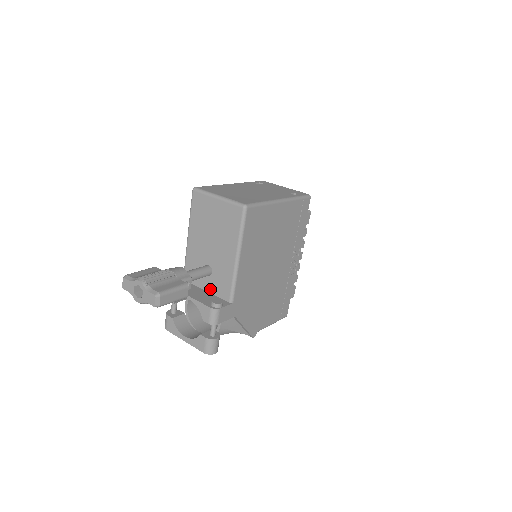
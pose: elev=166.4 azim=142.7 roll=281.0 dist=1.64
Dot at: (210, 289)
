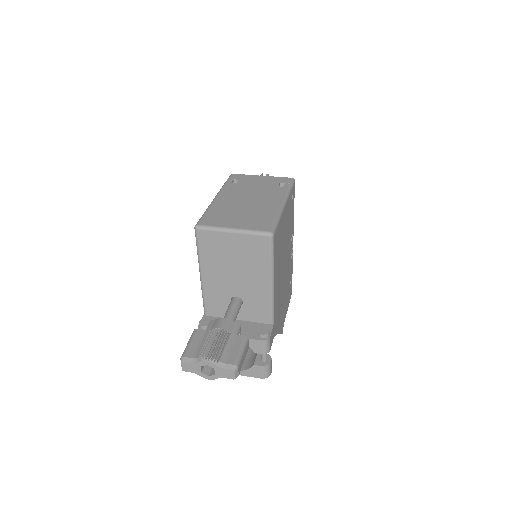
Dot at: (244, 317)
